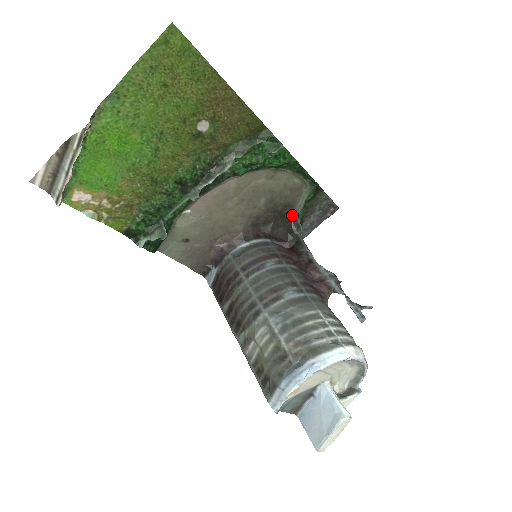
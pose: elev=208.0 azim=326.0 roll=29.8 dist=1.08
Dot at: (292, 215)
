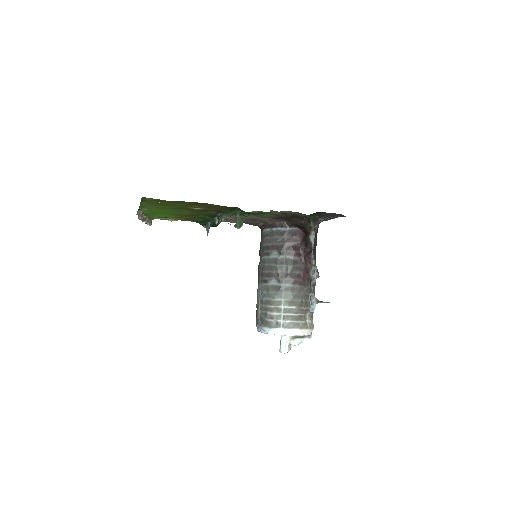
Dot at: (305, 217)
